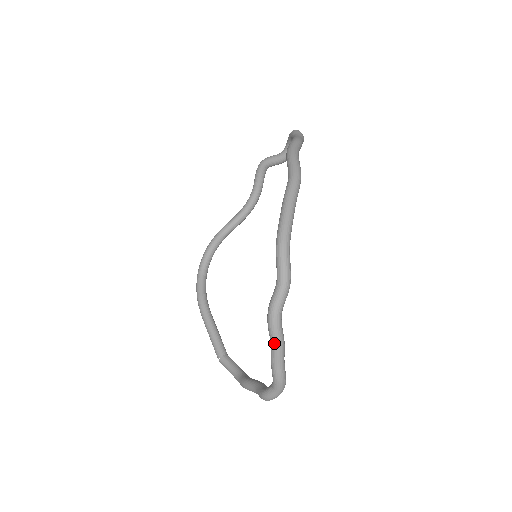
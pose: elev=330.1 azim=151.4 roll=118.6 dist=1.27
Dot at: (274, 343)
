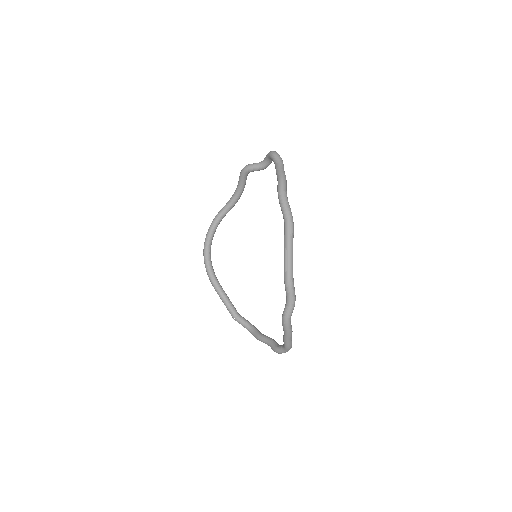
Dot at: (287, 334)
